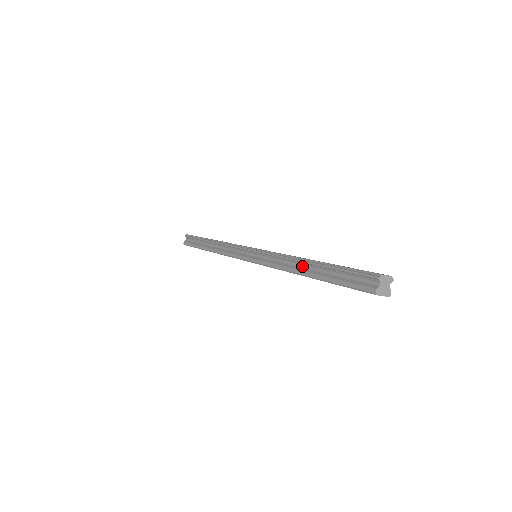
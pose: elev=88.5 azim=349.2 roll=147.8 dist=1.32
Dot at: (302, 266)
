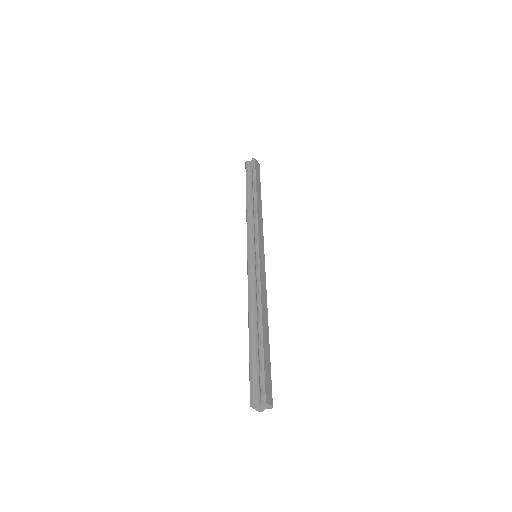
Dot at: (256, 317)
